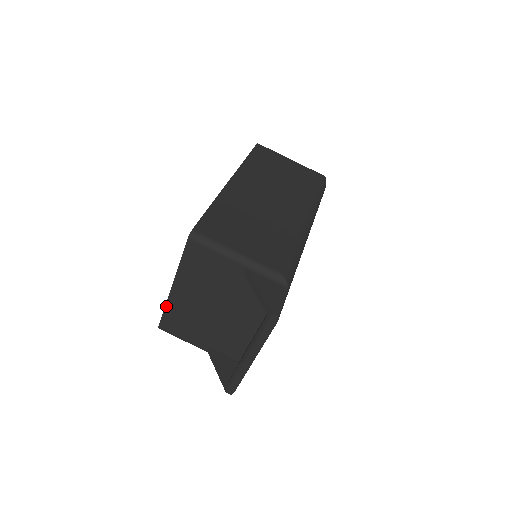
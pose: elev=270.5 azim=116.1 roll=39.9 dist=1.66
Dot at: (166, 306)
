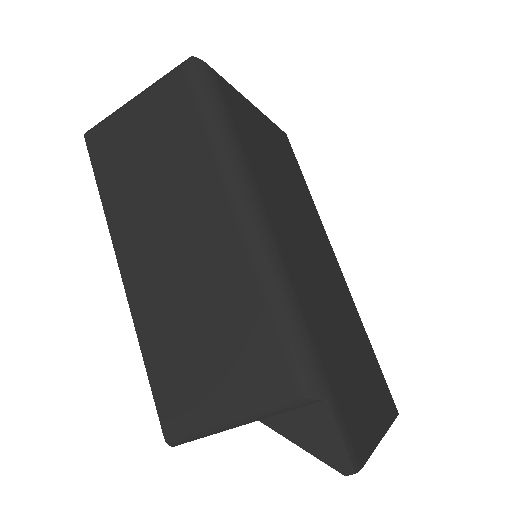
Dot at: occluded
